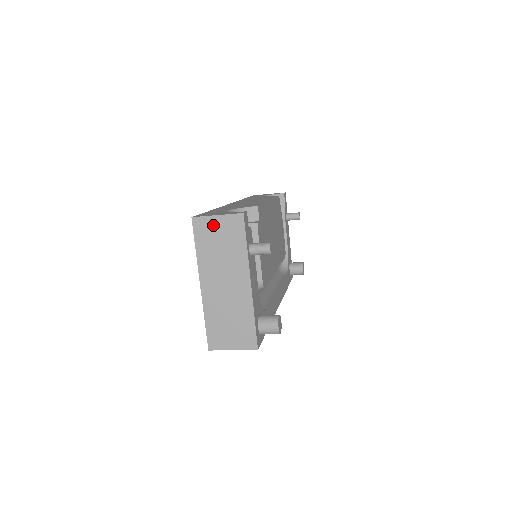
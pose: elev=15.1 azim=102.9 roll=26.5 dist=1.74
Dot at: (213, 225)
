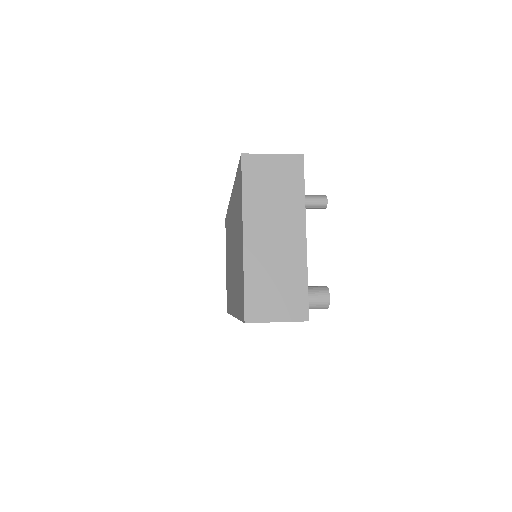
Dot at: (267, 165)
